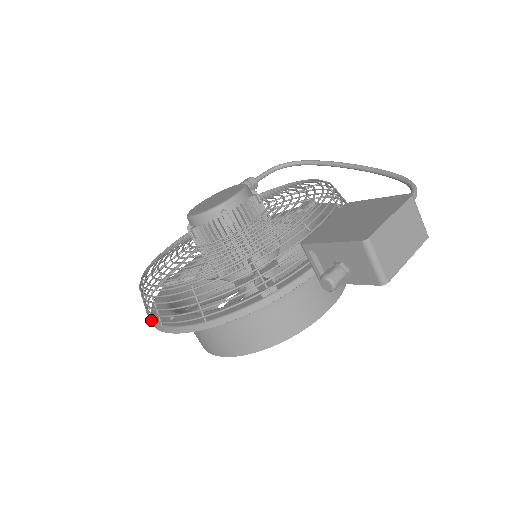
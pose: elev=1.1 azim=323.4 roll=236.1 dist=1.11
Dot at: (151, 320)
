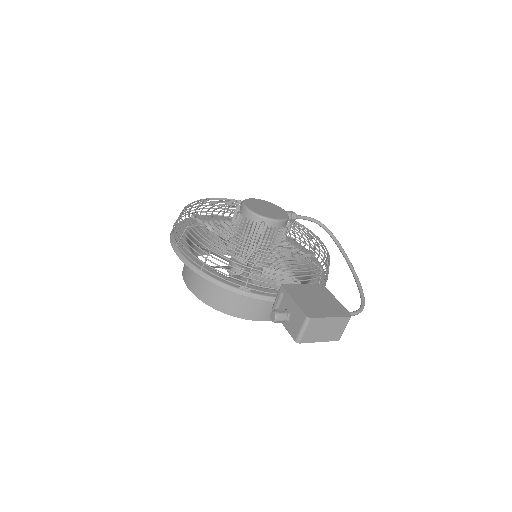
Dot at: (171, 234)
